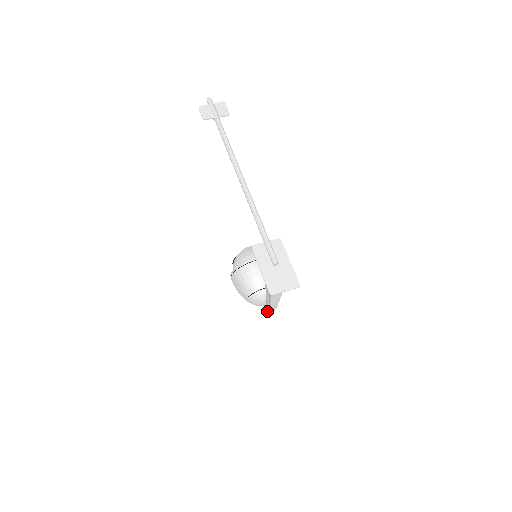
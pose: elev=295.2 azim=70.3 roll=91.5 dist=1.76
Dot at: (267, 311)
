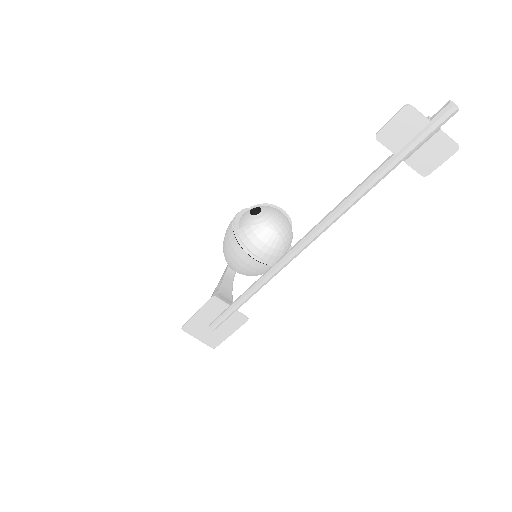
Dot at: (224, 272)
